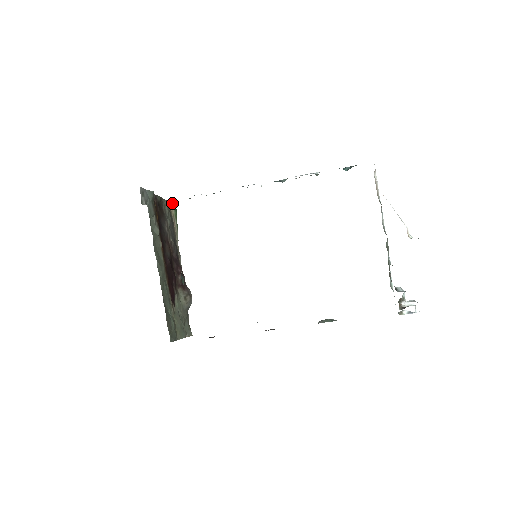
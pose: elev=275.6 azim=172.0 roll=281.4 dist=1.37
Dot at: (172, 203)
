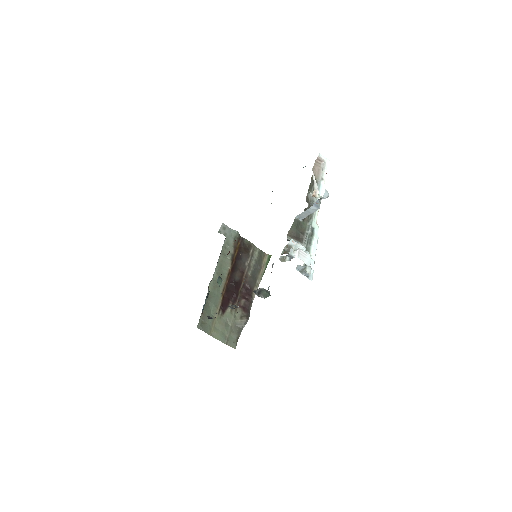
Dot at: (268, 254)
